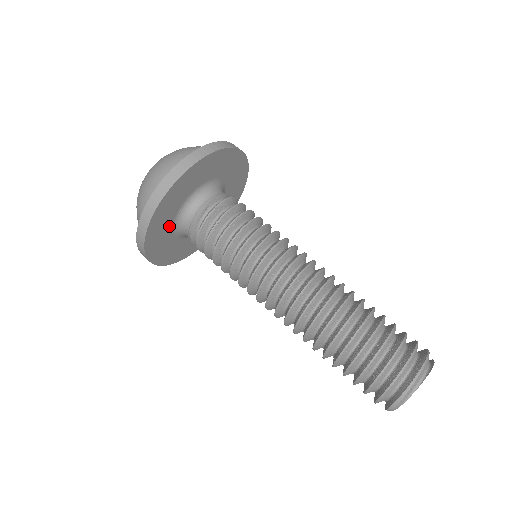
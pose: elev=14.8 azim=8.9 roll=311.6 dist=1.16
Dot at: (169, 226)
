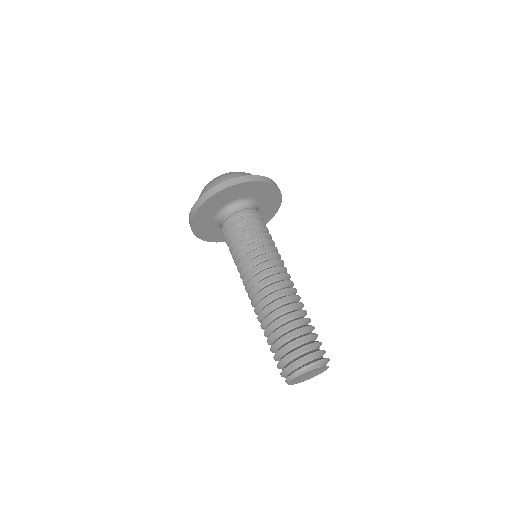
Dot at: (234, 198)
